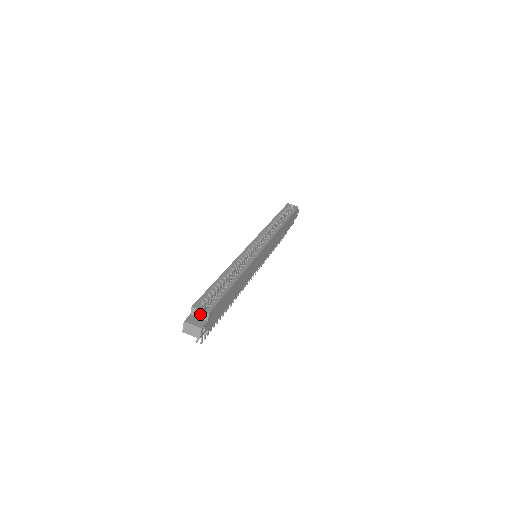
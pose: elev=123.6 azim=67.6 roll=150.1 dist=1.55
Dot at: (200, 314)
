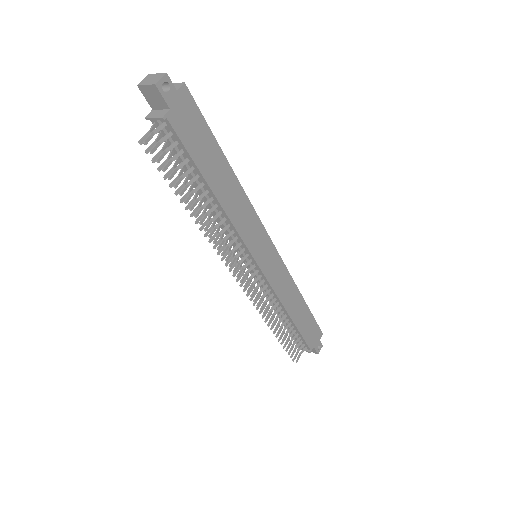
Dot at: occluded
